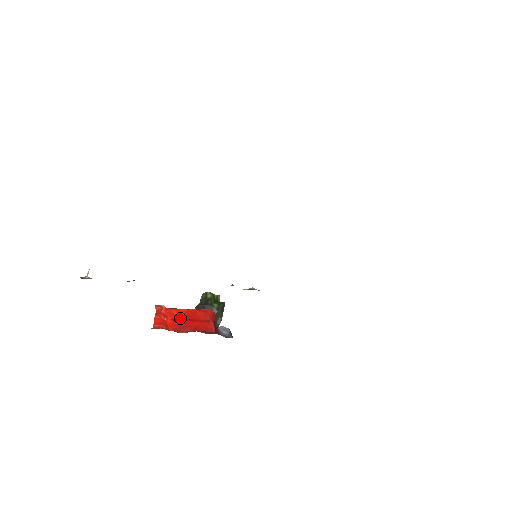
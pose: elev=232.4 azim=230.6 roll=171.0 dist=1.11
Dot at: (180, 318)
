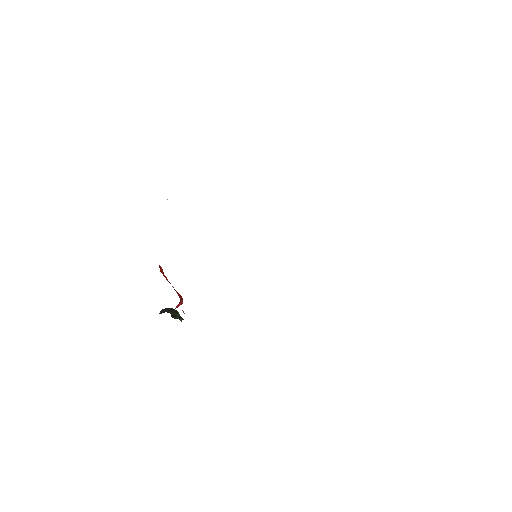
Dot at: occluded
